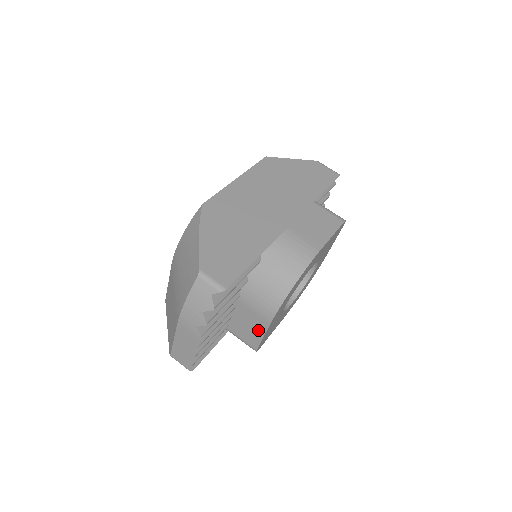
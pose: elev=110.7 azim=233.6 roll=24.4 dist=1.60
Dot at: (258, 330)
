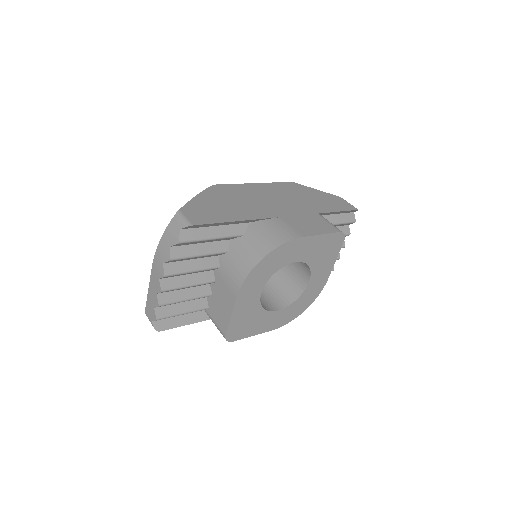
Dot at: (228, 307)
